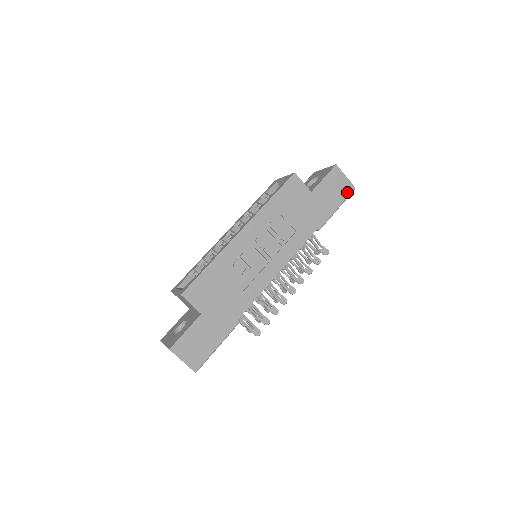
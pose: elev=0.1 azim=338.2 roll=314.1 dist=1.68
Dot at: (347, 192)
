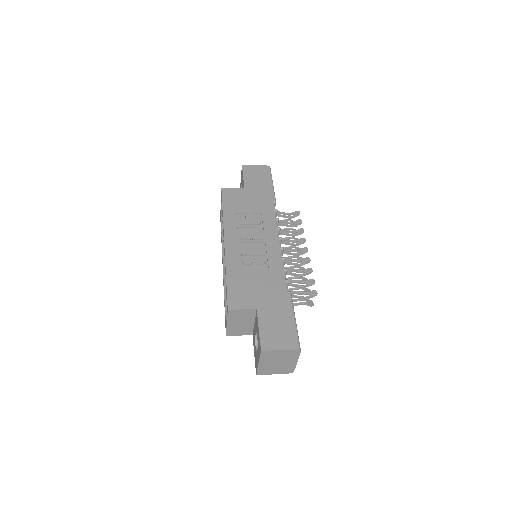
Dot at: (267, 171)
